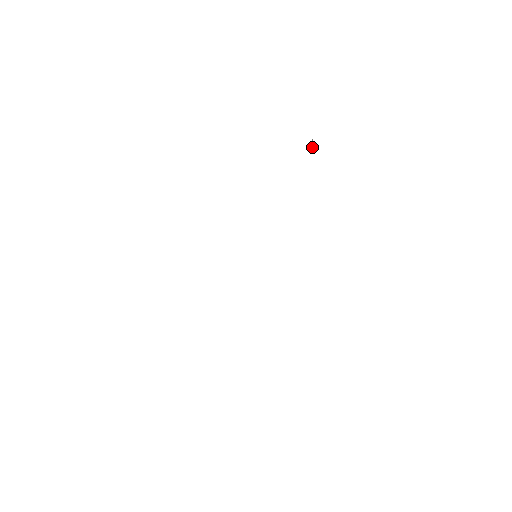
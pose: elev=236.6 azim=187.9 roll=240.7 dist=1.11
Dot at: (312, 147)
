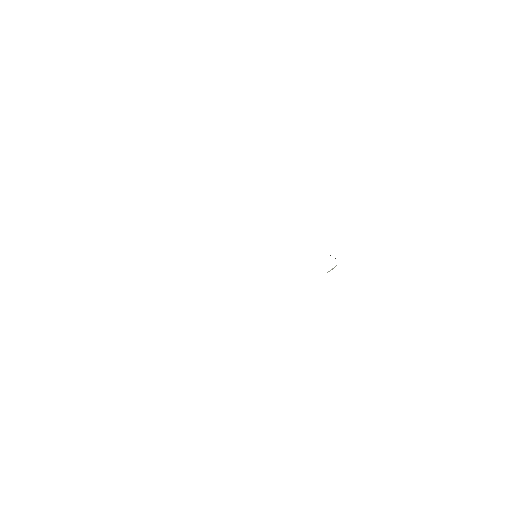
Dot at: (329, 271)
